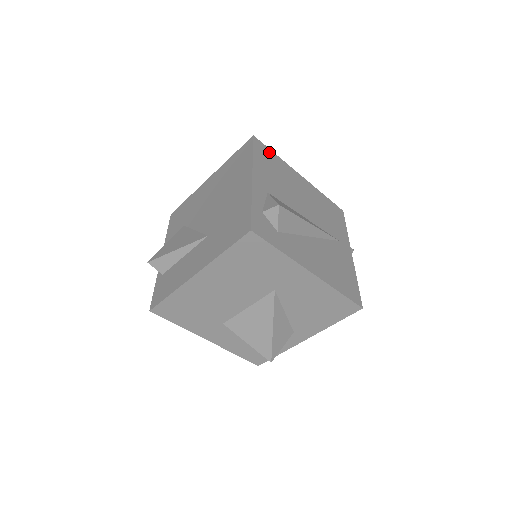
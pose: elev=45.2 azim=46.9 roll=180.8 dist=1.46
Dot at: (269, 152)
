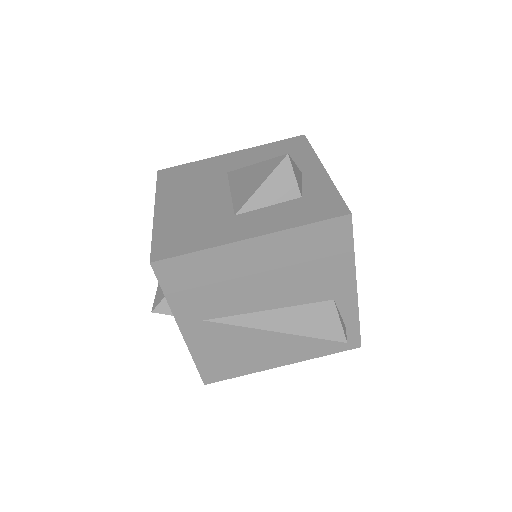
Dot at: occluded
